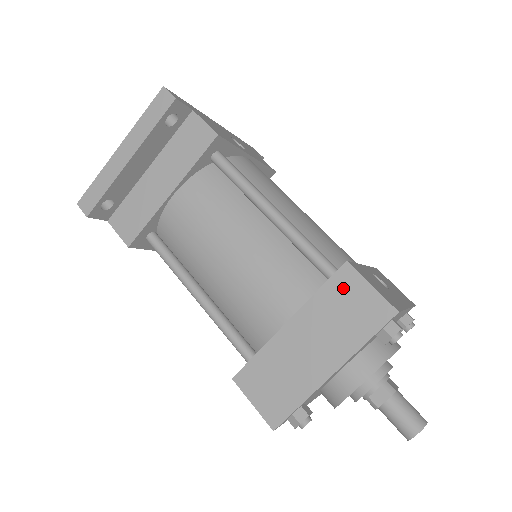
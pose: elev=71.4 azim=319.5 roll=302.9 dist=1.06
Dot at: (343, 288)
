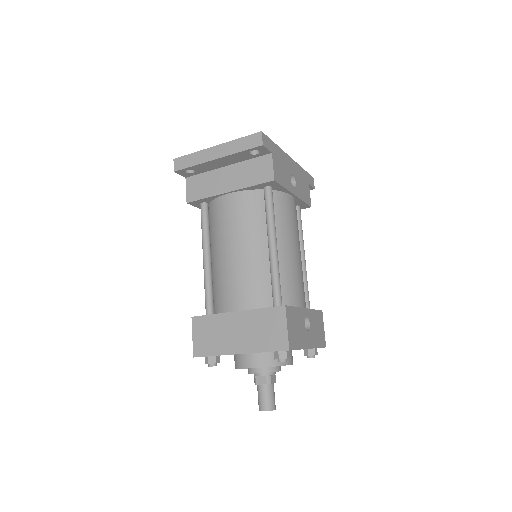
Dot at: (274, 317)
